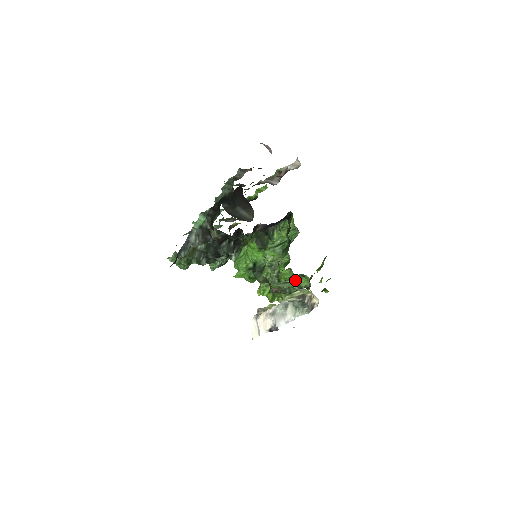
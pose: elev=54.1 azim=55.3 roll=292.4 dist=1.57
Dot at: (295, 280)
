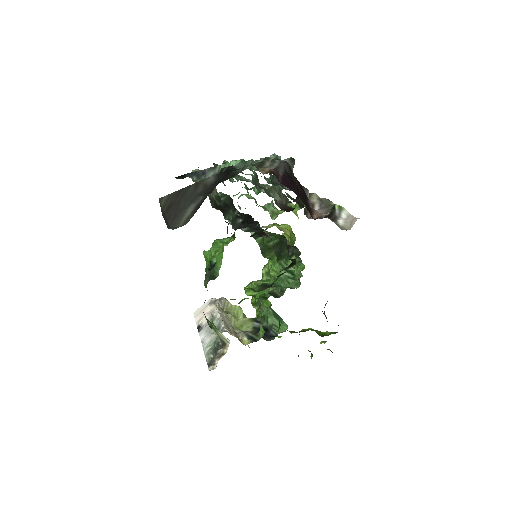
Dot at: occluded
